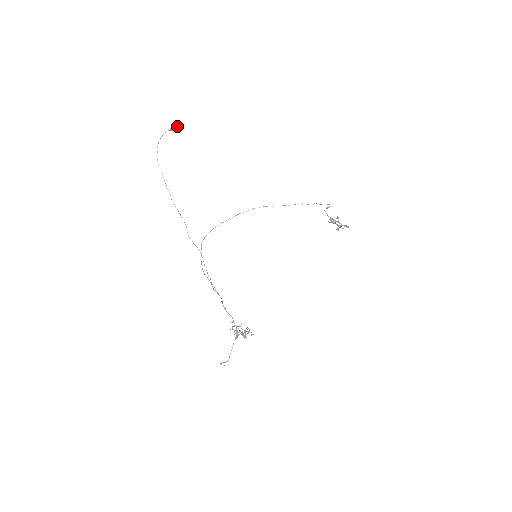
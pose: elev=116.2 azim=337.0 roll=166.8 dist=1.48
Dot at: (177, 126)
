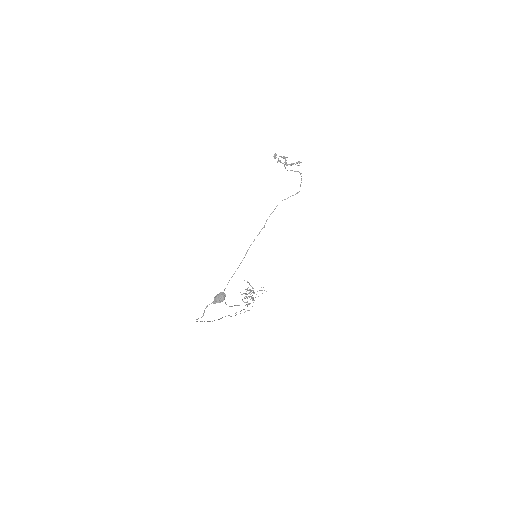
Dot at: (224, 296)
